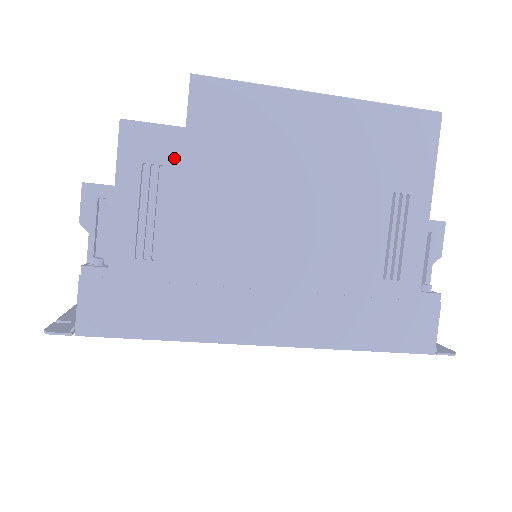
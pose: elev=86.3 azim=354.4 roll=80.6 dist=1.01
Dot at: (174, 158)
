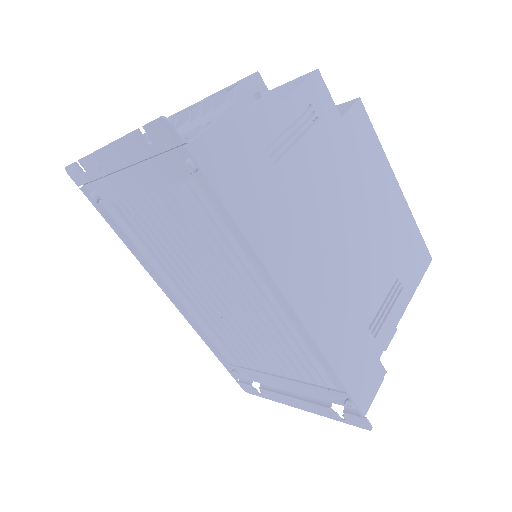
Dot at: (326, 124)
